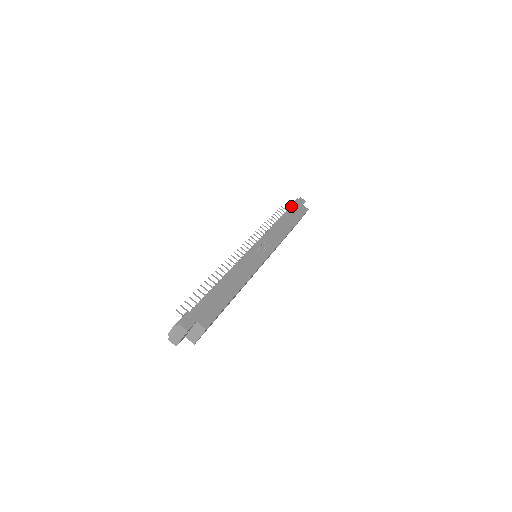
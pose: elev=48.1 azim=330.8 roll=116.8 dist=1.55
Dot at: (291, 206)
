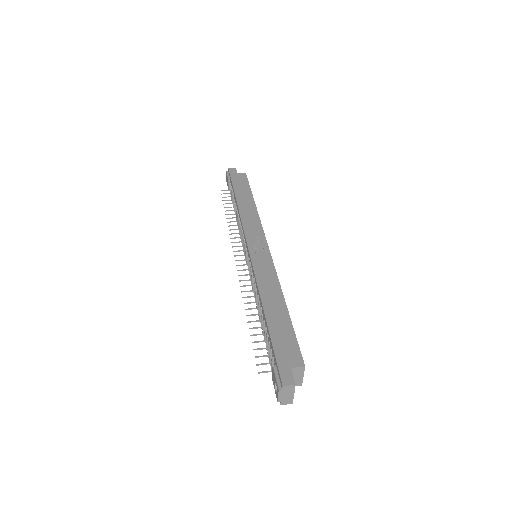
Dot at: occluded
